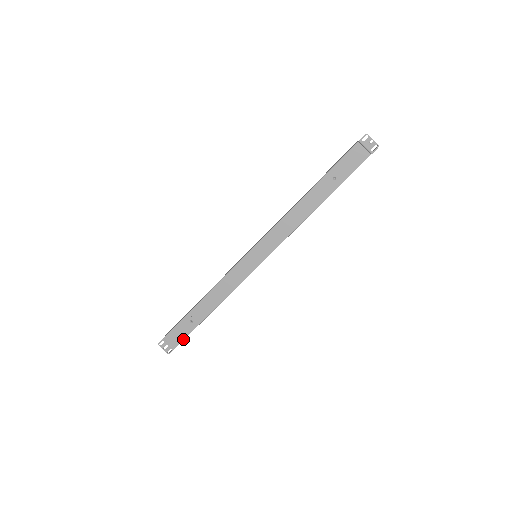
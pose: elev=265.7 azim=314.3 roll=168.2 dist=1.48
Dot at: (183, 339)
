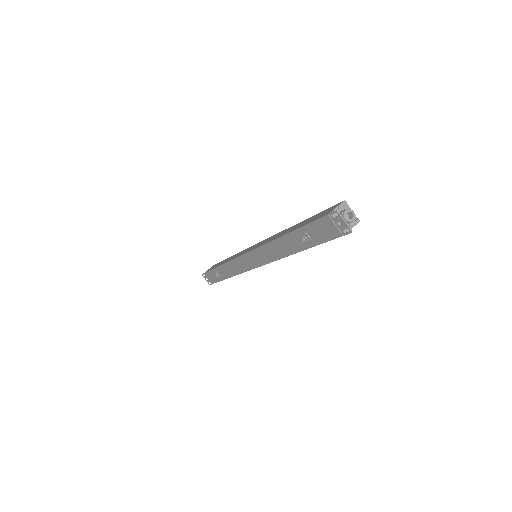
Dot at: (215, 282)
